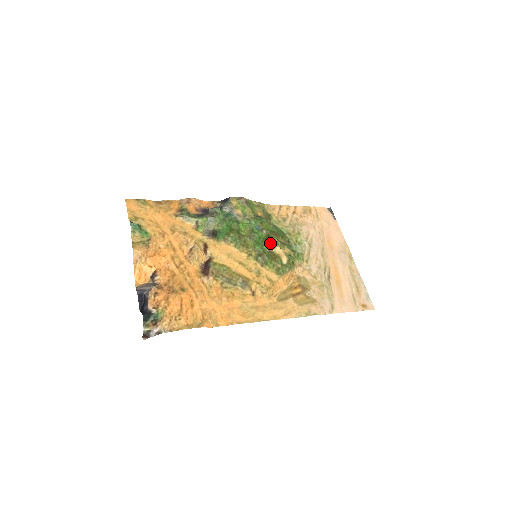
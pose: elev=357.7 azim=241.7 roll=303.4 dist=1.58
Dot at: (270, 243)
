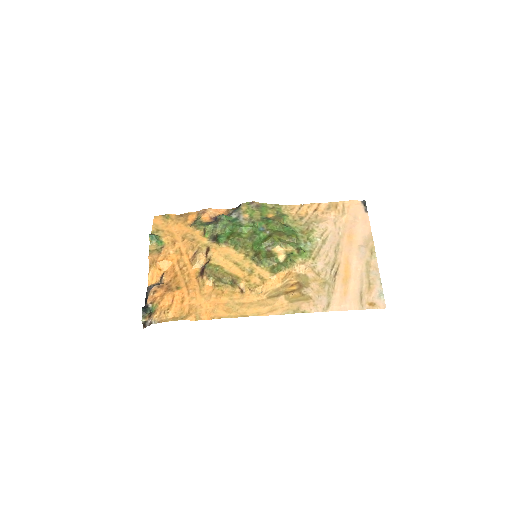
Dot at: (270, 243)
